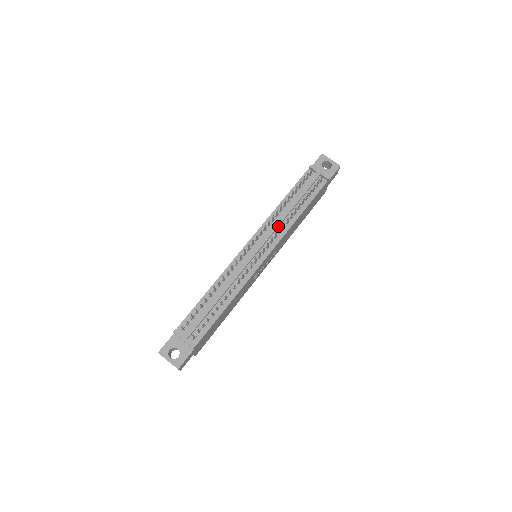
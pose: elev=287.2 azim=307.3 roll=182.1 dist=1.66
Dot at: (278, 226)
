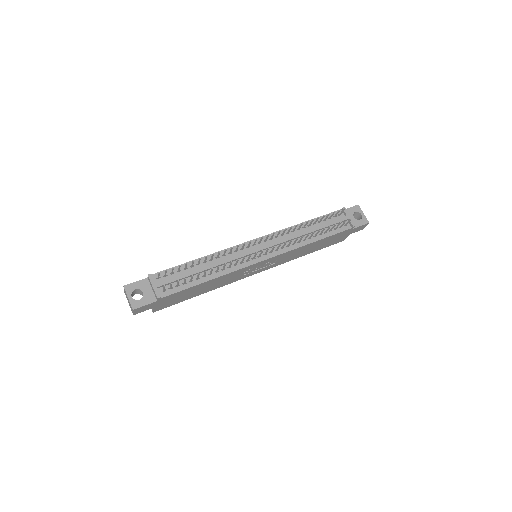
Dot at: (290, 240)
